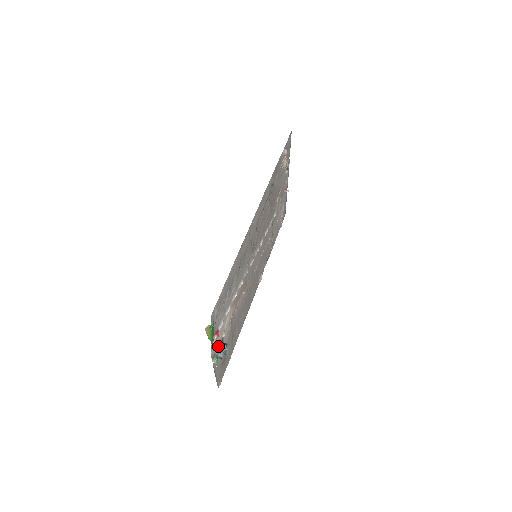
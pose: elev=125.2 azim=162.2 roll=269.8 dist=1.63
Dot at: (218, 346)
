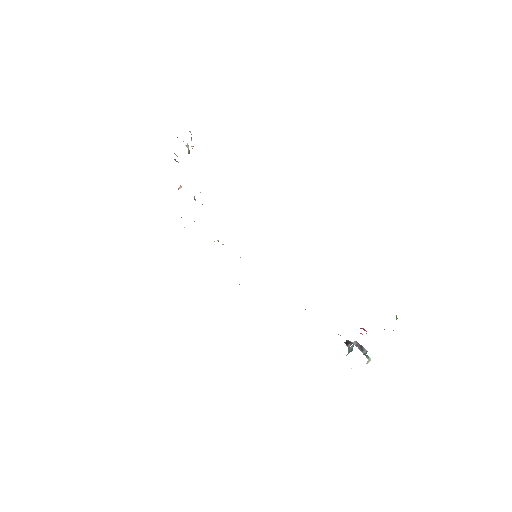
Dot at: (356, 346)
